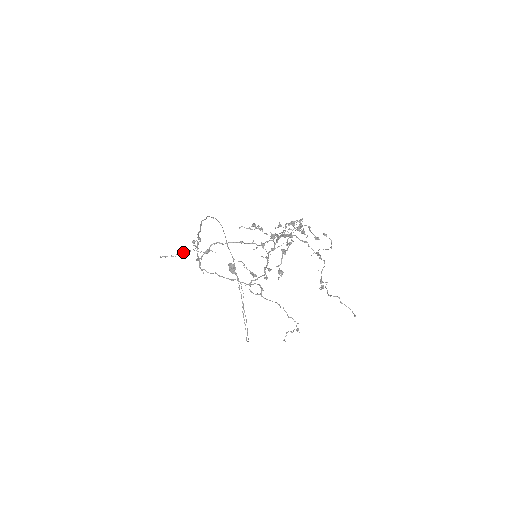
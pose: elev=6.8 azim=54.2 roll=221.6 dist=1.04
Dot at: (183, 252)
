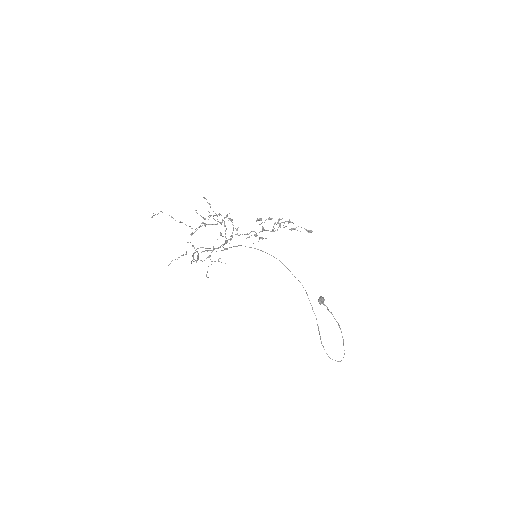
Dot at: (208, 266)
